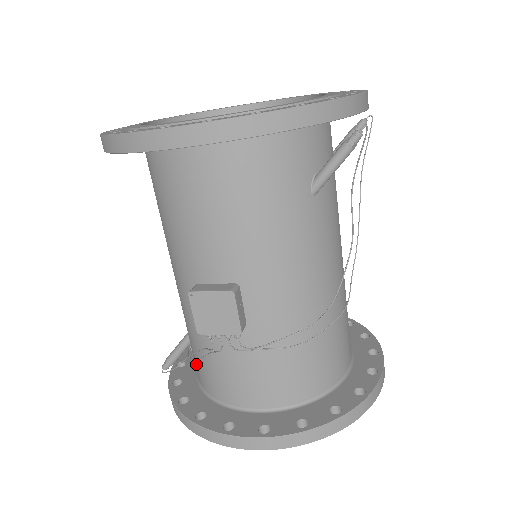
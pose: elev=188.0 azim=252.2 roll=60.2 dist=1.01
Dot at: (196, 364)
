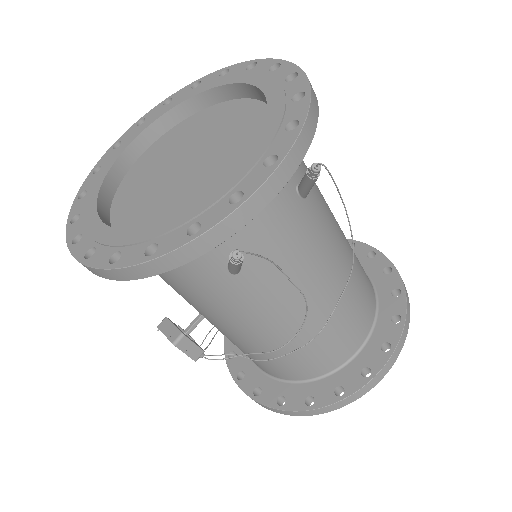
Dot at: occluded
